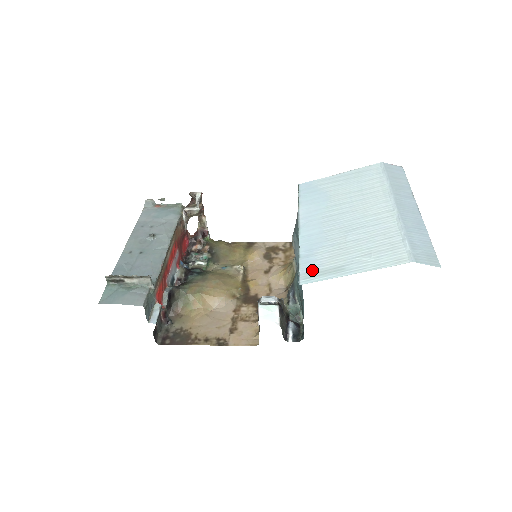
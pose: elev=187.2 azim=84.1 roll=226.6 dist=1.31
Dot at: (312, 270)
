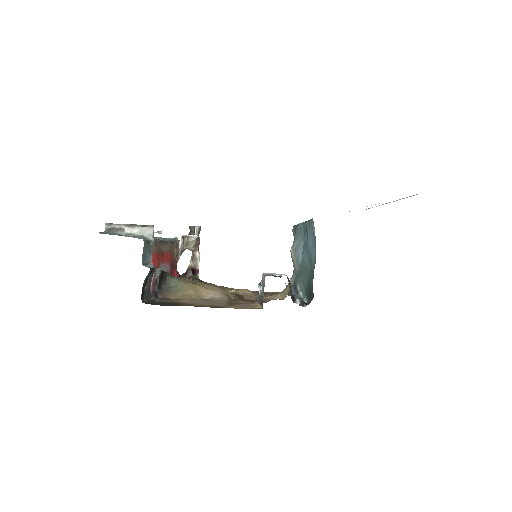
Dot at: occluded
